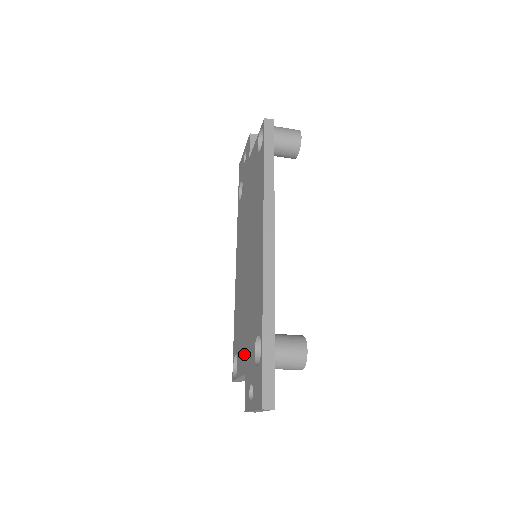
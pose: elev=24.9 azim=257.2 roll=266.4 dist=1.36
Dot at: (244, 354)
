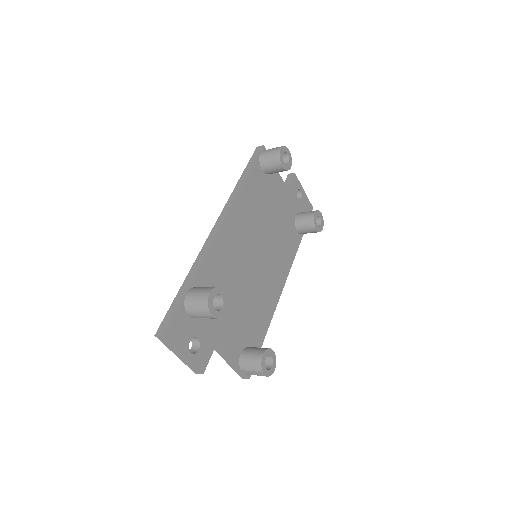
Dot at: occluded
